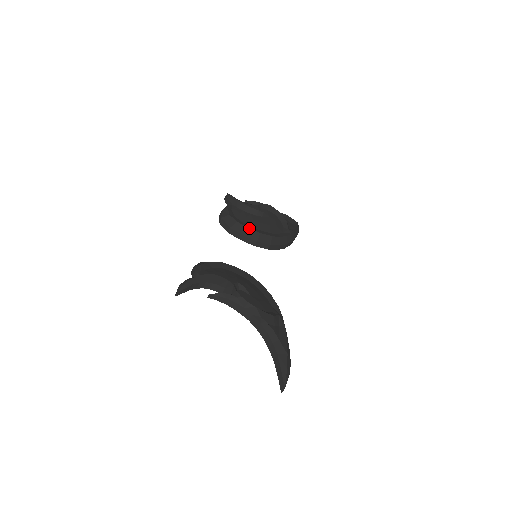
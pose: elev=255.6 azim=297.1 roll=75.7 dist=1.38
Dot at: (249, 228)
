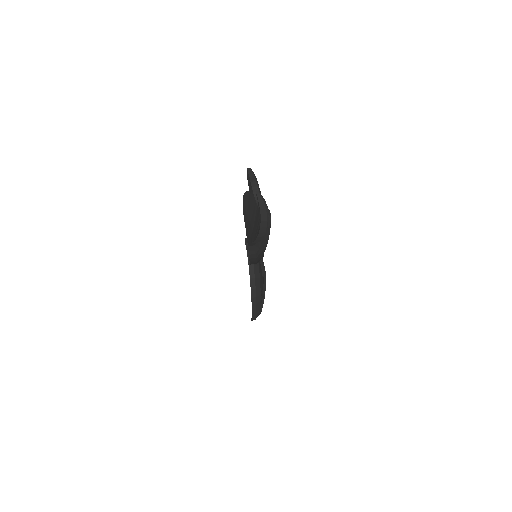
Dot at: occluded
